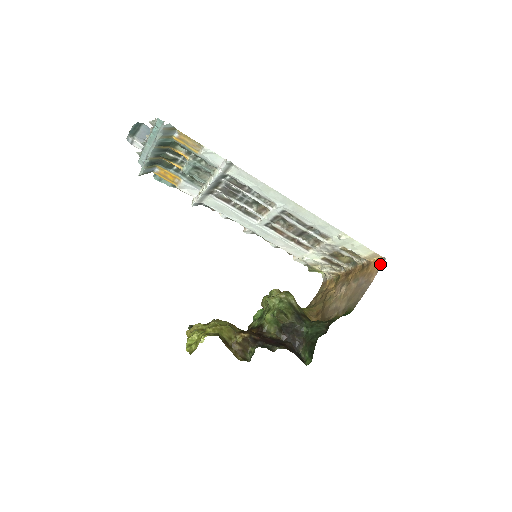
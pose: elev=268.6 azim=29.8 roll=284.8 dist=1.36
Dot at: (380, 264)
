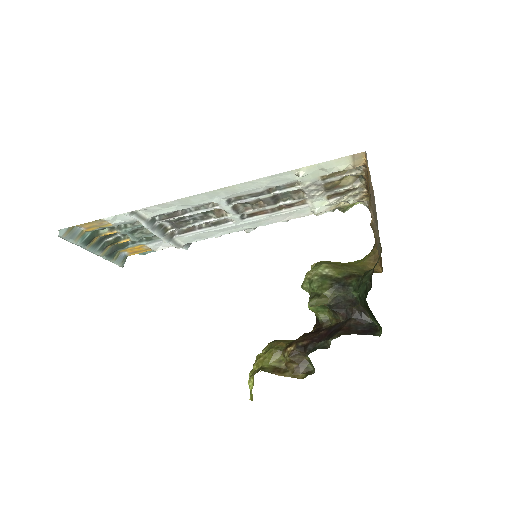
Dot at: occluded
